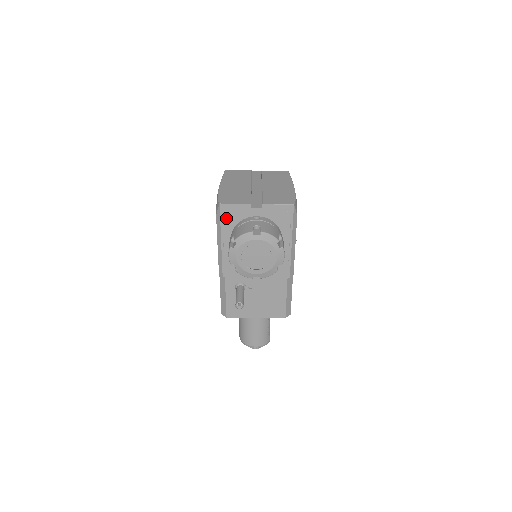
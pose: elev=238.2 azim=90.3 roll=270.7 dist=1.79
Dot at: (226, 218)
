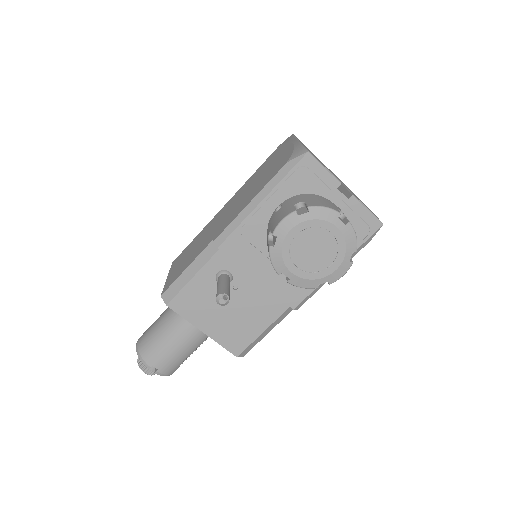
Dot at: (298, 175)
